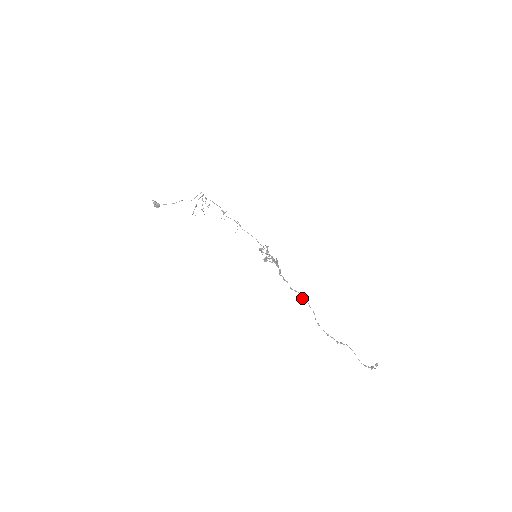
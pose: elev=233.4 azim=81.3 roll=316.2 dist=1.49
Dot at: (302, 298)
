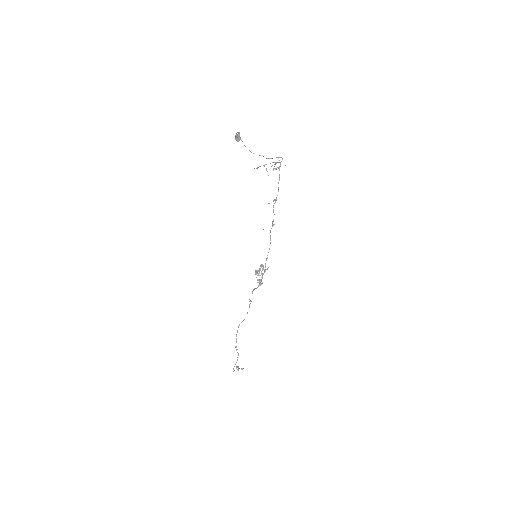
Dot at: (249, 305)
